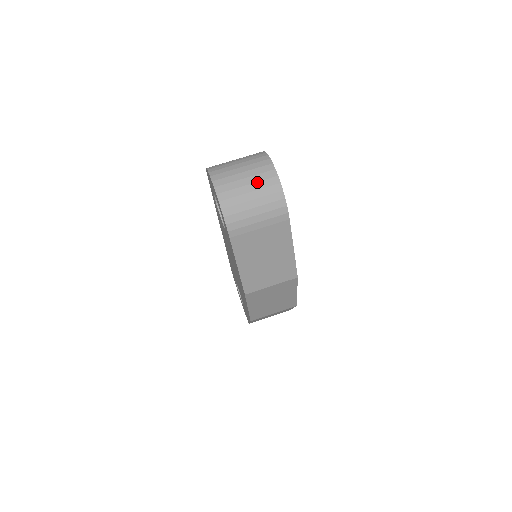
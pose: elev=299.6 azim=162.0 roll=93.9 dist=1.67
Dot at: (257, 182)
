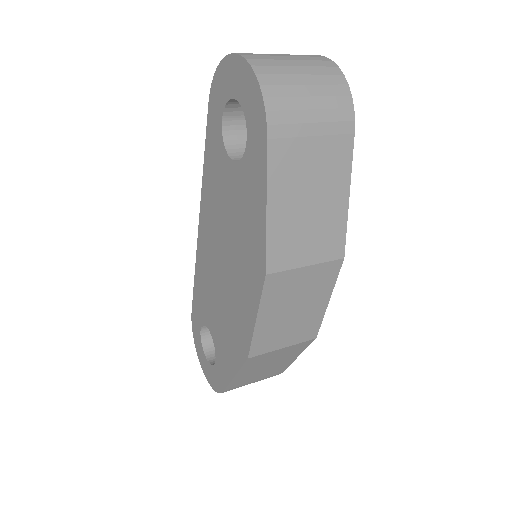
Dot at: (310, 66)
